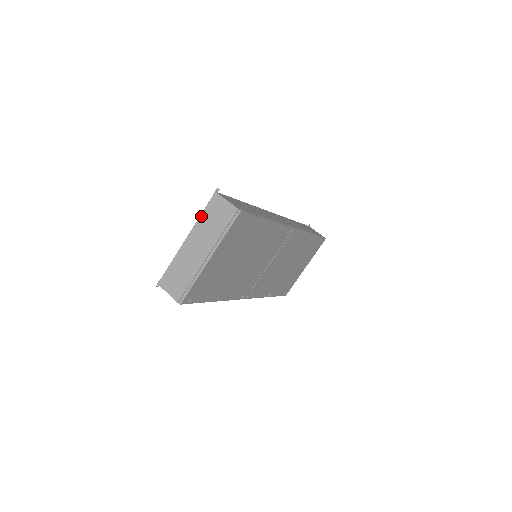
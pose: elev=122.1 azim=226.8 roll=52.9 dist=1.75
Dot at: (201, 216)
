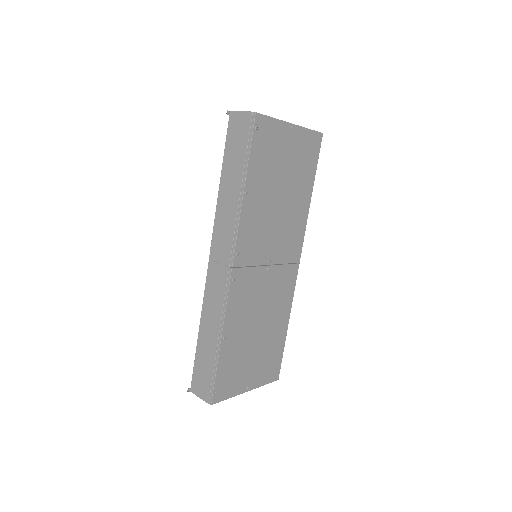
Dot at: occluded
